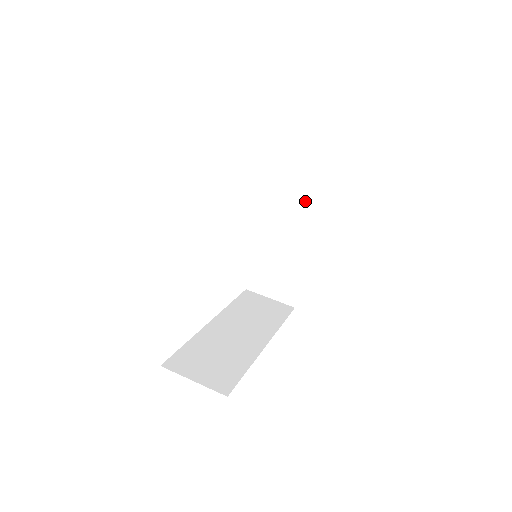
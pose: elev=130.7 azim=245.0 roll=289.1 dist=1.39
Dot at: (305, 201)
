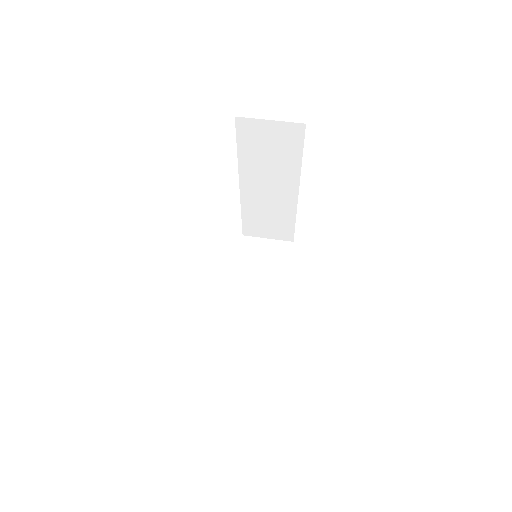
Dot at: (272, 270)
